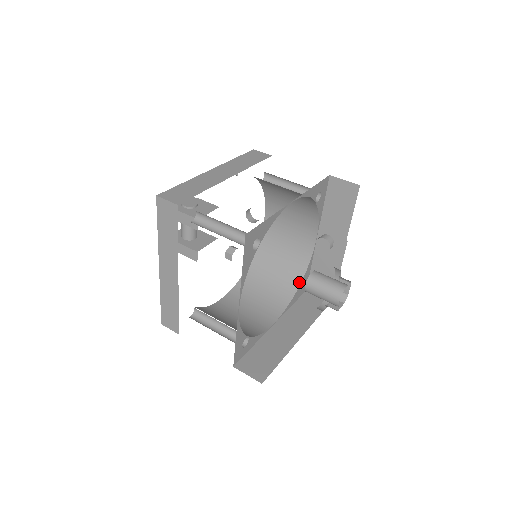
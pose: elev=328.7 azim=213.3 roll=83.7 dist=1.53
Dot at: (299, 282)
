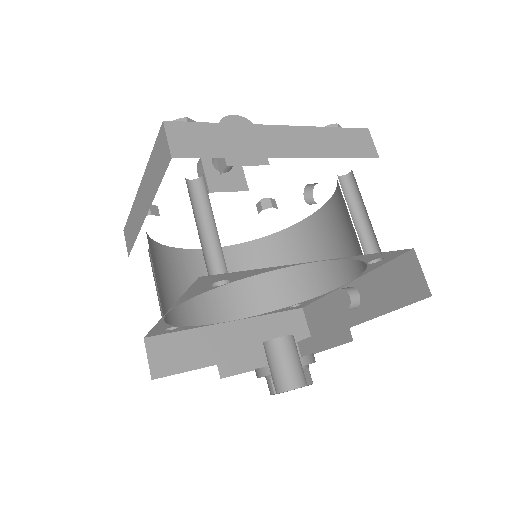
Dot at: (295, 302)
